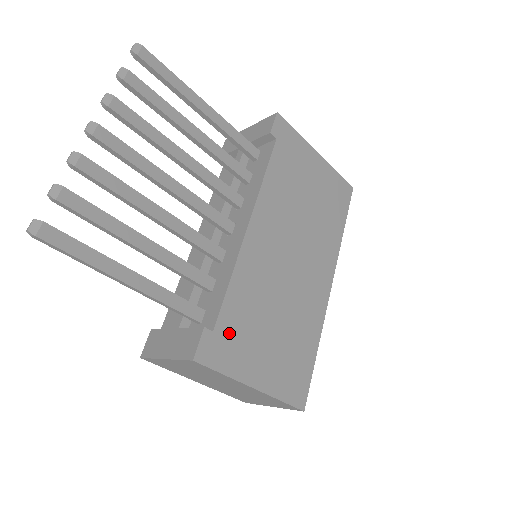
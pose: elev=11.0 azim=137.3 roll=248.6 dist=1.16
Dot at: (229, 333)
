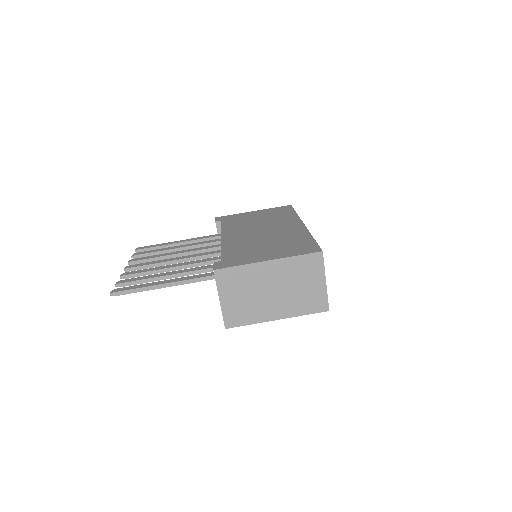
Dot at: (233, 258)
